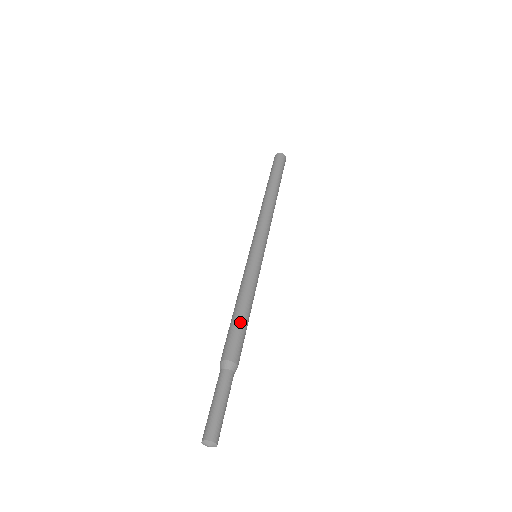
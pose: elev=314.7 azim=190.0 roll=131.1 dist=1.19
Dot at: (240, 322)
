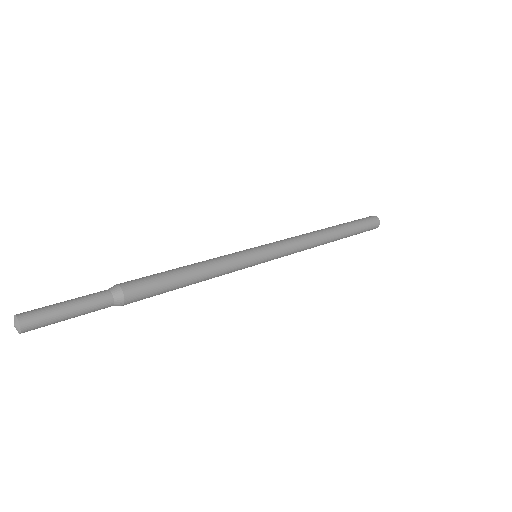
Dot at: (168, 272)
